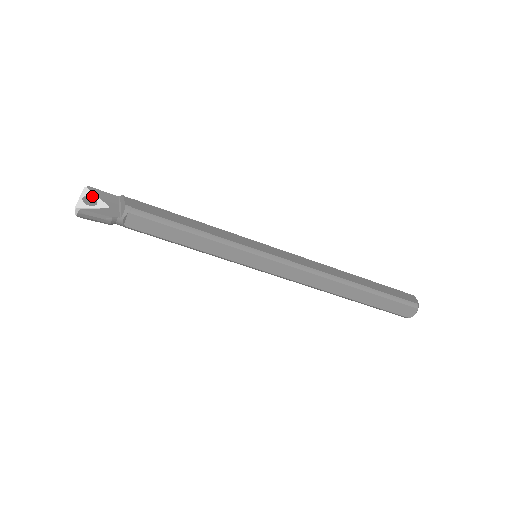
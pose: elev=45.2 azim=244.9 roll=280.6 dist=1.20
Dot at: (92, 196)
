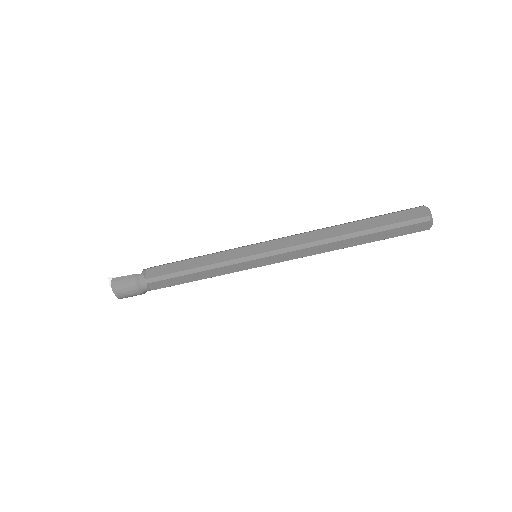
Dot at: occluded
